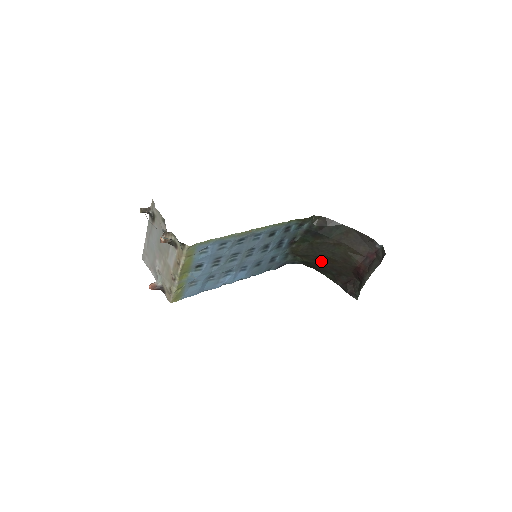
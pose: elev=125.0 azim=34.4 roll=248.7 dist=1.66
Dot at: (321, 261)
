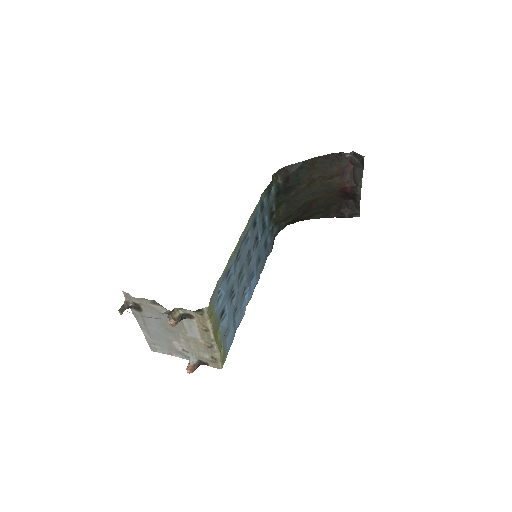
Dot at: (305, 209)
